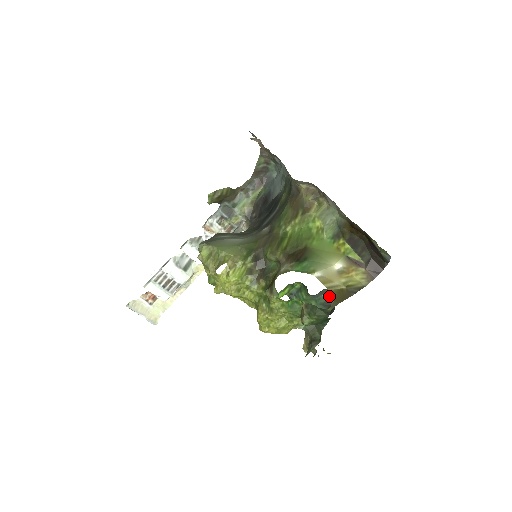
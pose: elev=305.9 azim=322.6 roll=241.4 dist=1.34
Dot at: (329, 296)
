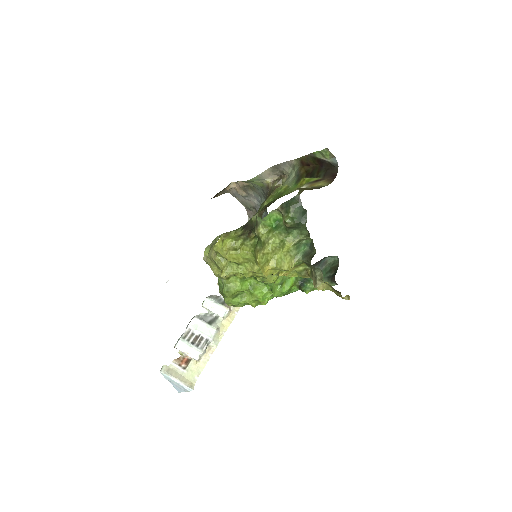
Dot at: (332, 264)
